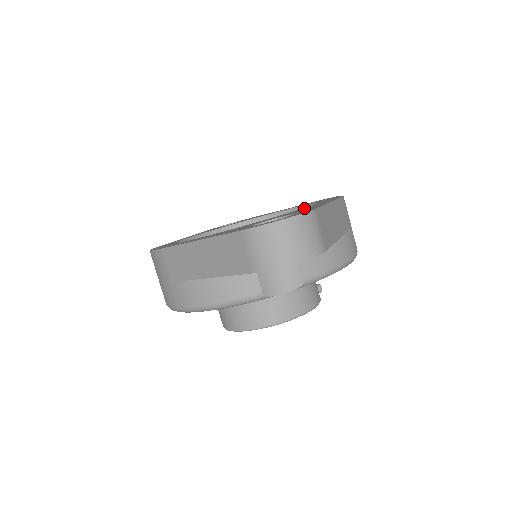
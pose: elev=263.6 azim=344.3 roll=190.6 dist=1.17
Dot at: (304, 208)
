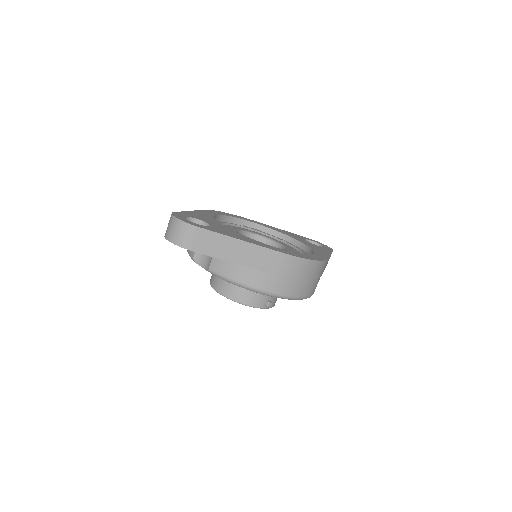
Dot at: (244, 236)
